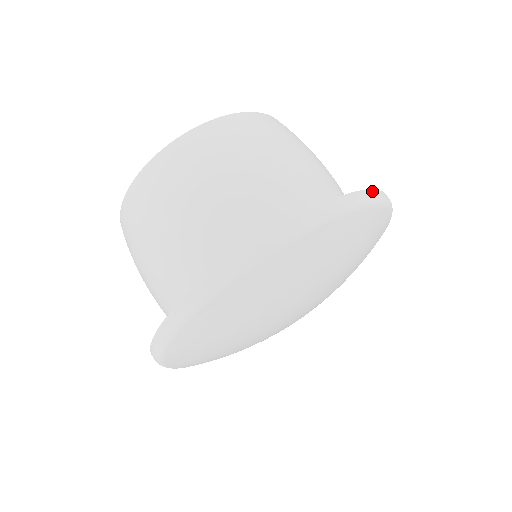
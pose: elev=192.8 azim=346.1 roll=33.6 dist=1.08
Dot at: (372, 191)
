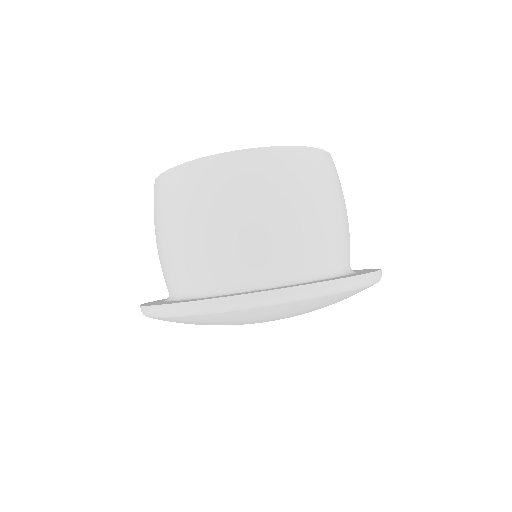
Dot at: (224, 299)
